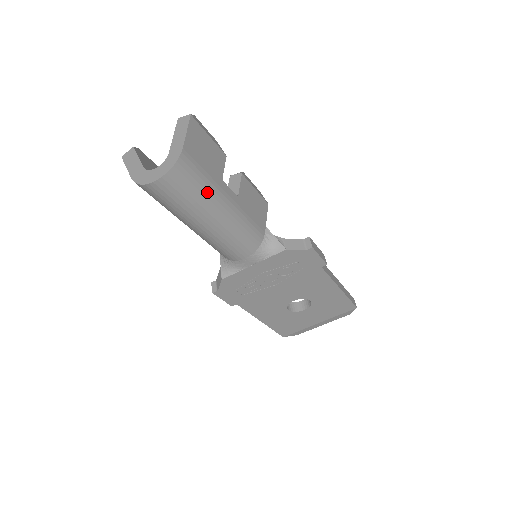
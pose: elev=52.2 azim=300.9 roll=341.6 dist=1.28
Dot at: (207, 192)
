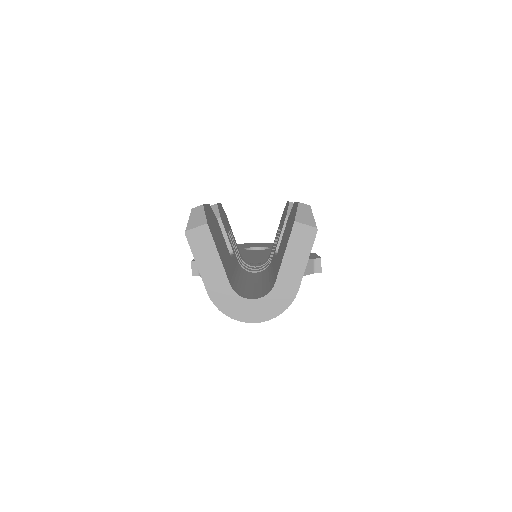
Dot at: occluded
